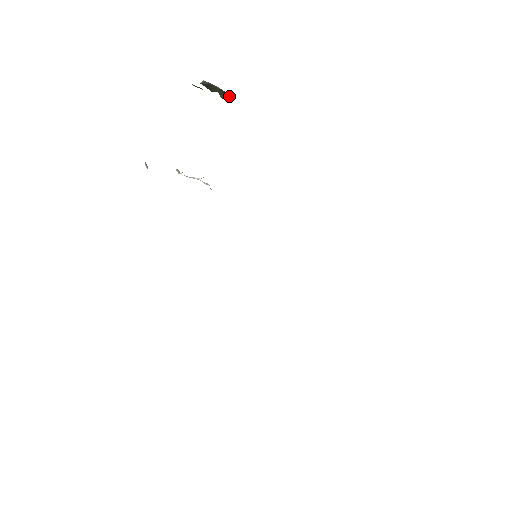
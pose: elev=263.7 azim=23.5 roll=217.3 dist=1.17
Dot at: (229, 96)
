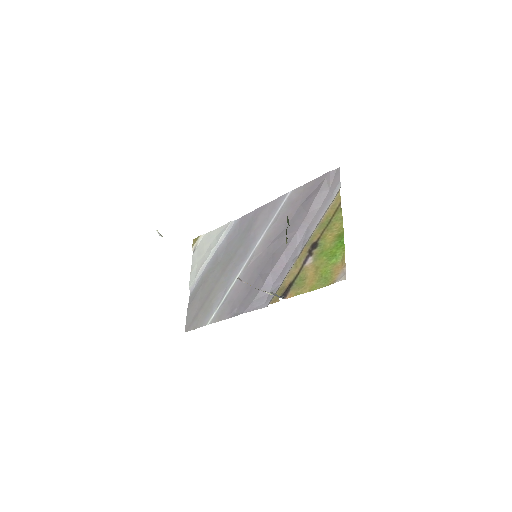
Dot at: occluded
